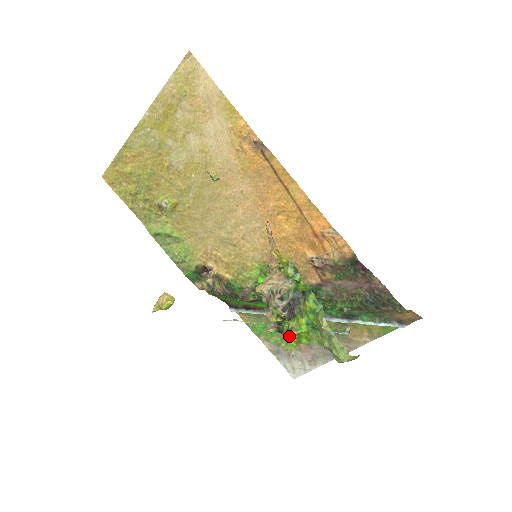
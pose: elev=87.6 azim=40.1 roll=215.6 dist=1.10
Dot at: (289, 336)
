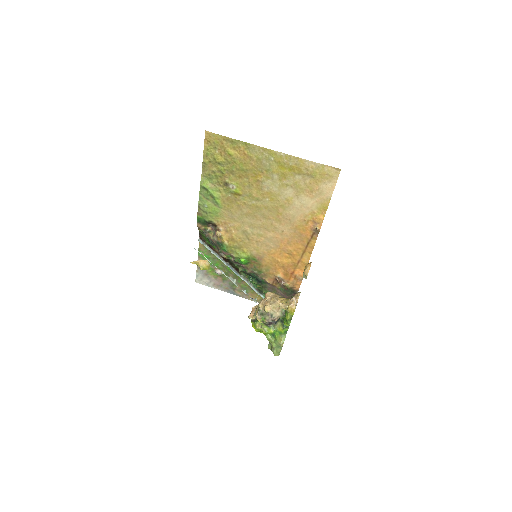
Dot at: (259, 329)
